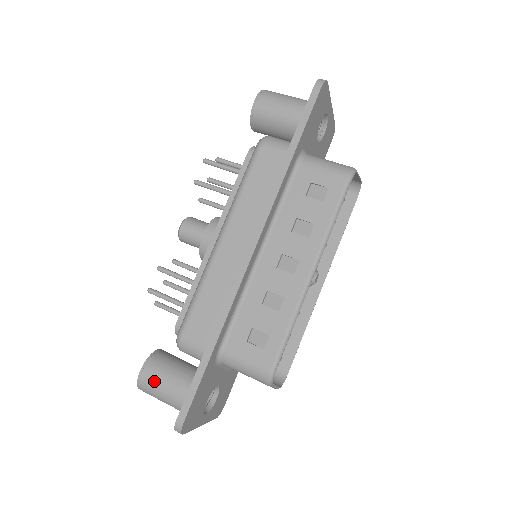
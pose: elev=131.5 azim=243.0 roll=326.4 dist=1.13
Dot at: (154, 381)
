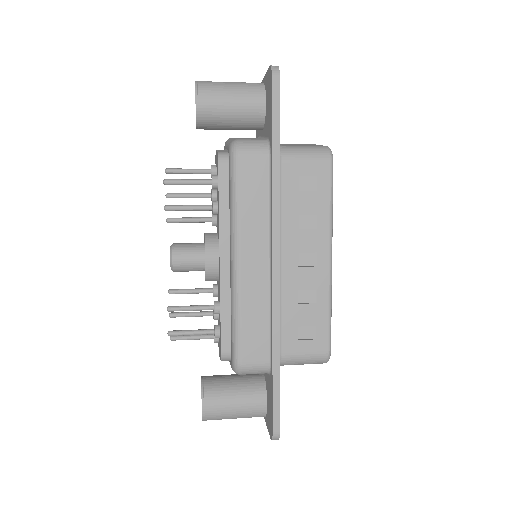
Dot at: (220, 409)
